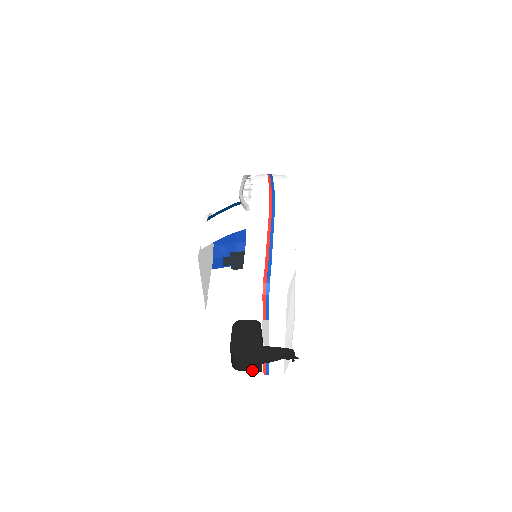
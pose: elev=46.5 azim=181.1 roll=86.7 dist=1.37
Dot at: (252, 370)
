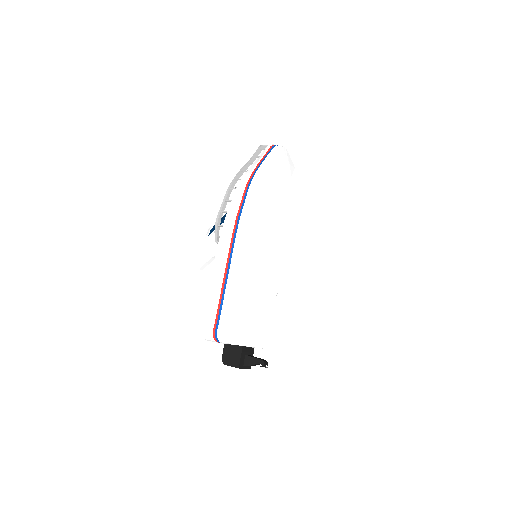
Dot at: occluded
